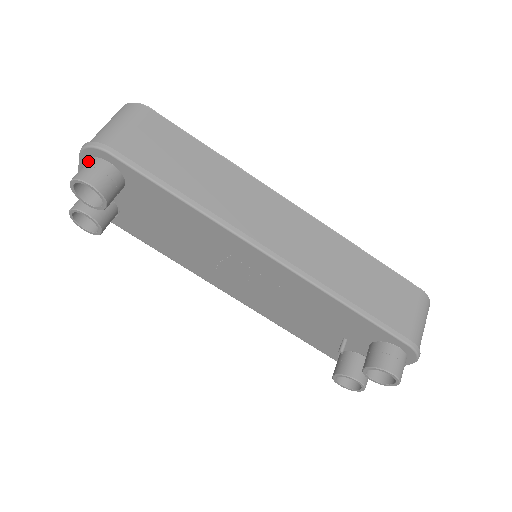
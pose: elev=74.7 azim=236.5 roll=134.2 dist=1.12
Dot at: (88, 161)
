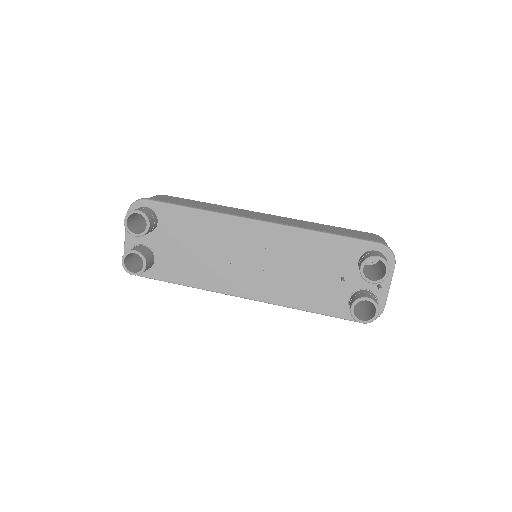
Dot at: occluded
